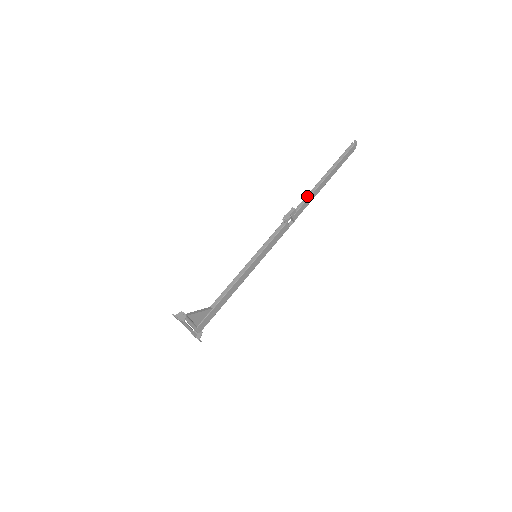
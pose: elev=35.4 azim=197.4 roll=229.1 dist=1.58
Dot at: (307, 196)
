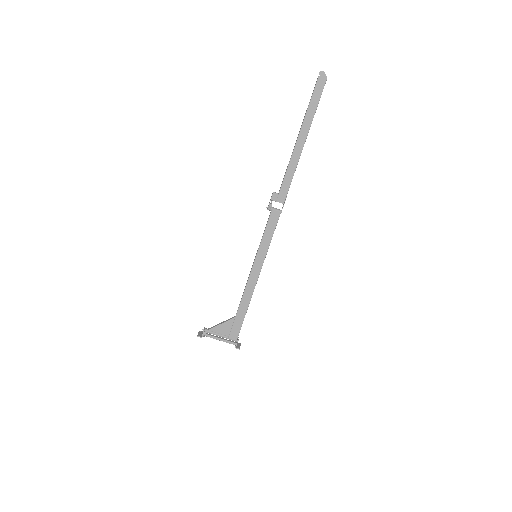
Dot at: (286, 171)
